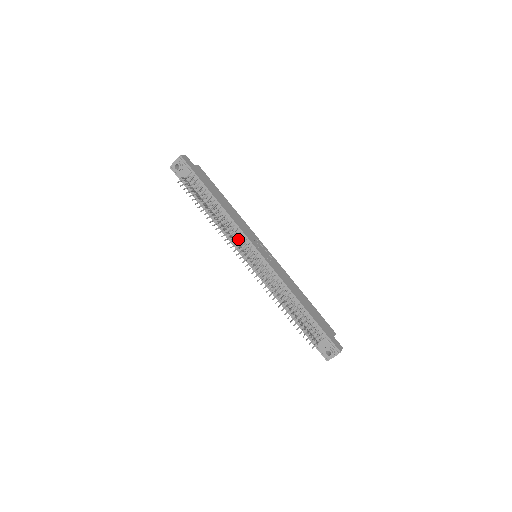
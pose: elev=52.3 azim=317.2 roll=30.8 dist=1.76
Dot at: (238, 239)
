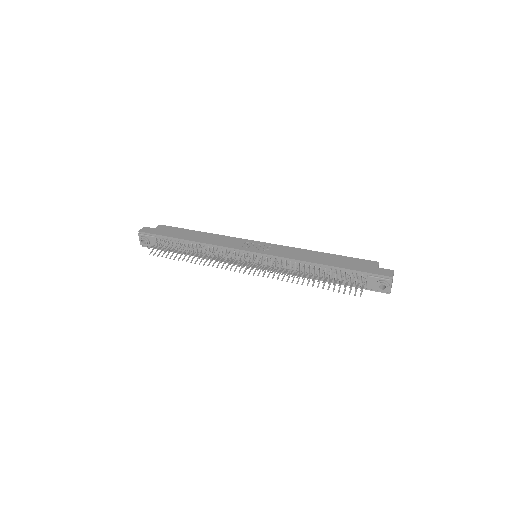
Dot at: (229, 256)
